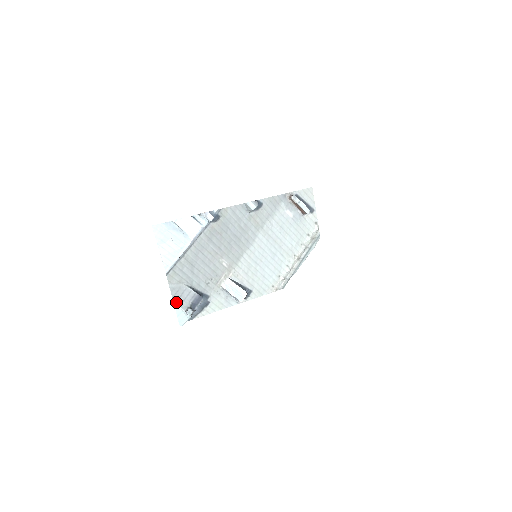
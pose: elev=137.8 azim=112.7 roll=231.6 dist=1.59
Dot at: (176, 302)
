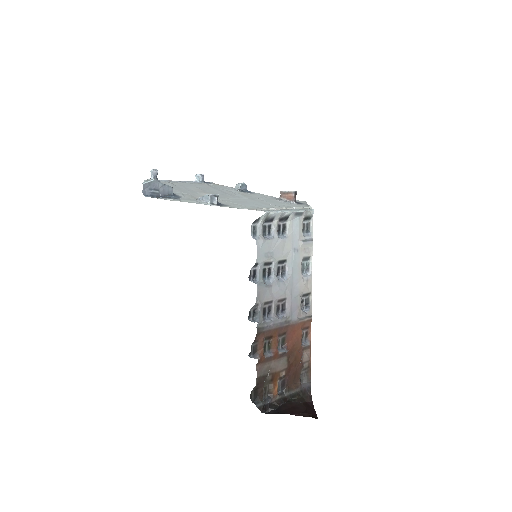
Dot at: occluded
